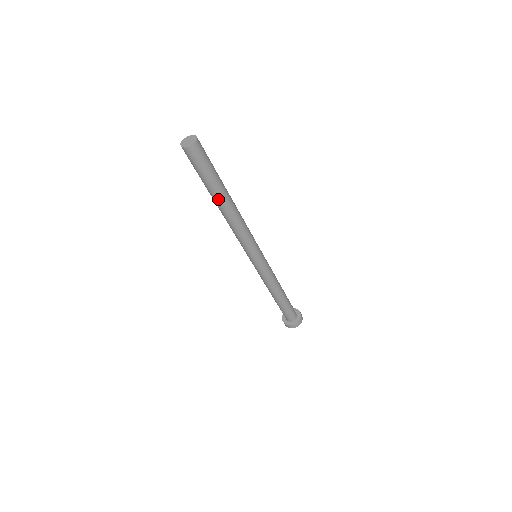
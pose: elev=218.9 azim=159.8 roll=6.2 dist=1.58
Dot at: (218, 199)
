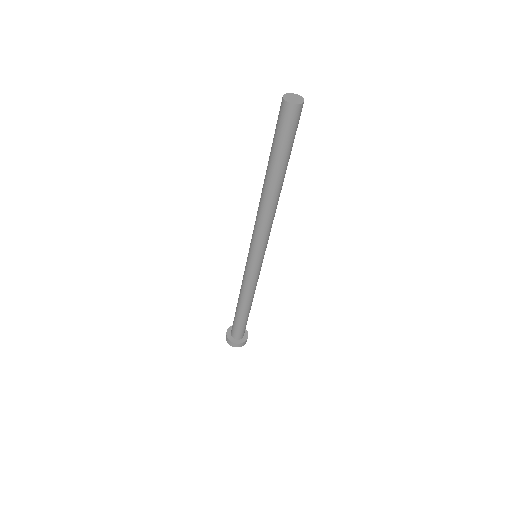
Dot at: (270, 175)
